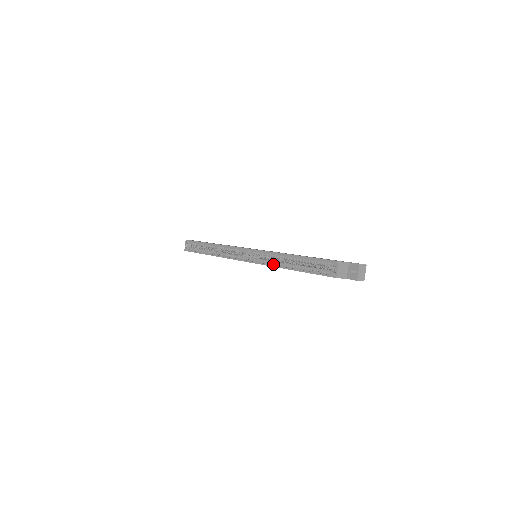
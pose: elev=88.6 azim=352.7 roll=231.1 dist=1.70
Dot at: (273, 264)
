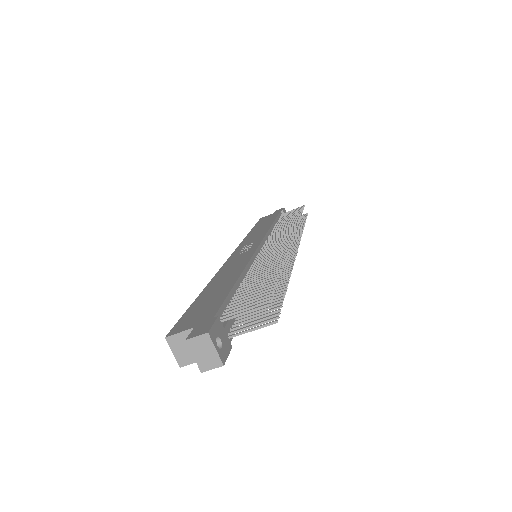
Dot at: occluded
